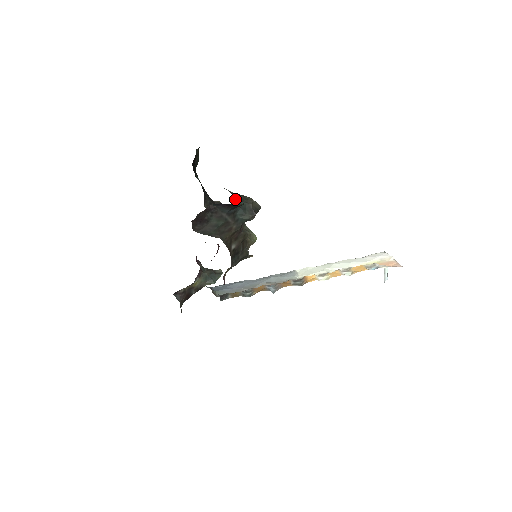
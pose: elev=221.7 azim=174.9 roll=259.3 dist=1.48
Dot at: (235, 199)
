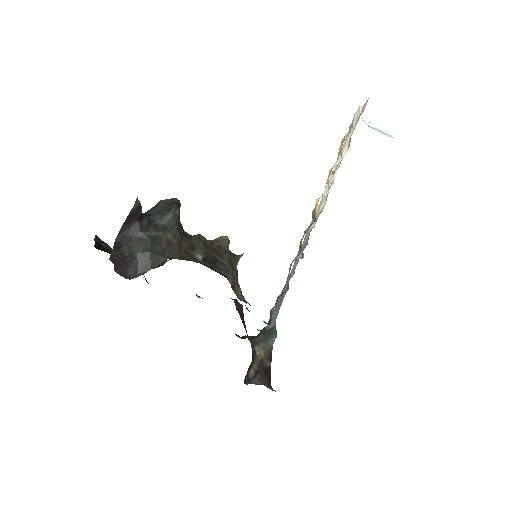
Dot at: occluded
